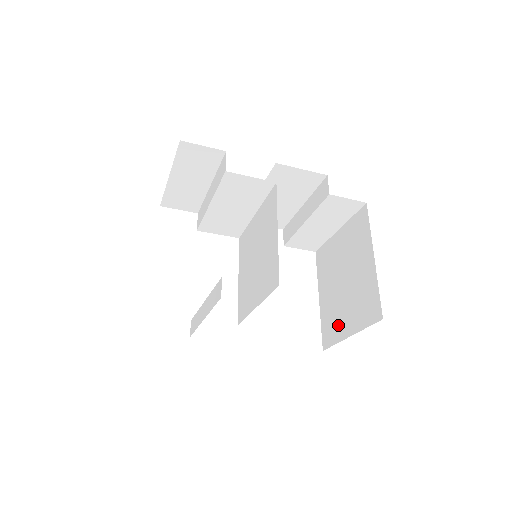
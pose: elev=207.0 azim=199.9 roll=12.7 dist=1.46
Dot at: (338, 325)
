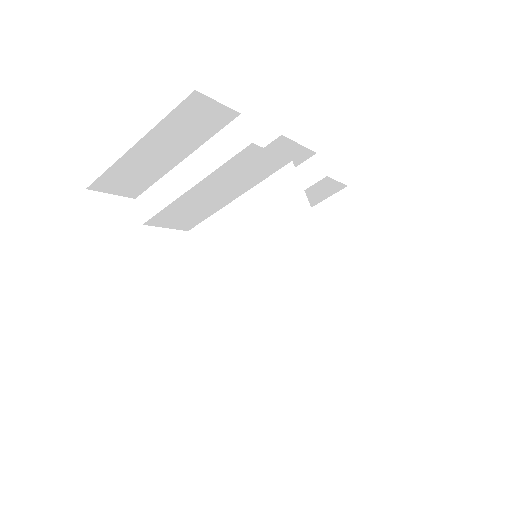
Dot at: occluded
